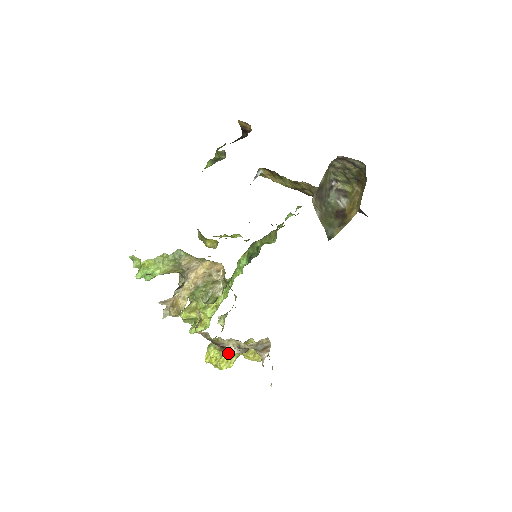
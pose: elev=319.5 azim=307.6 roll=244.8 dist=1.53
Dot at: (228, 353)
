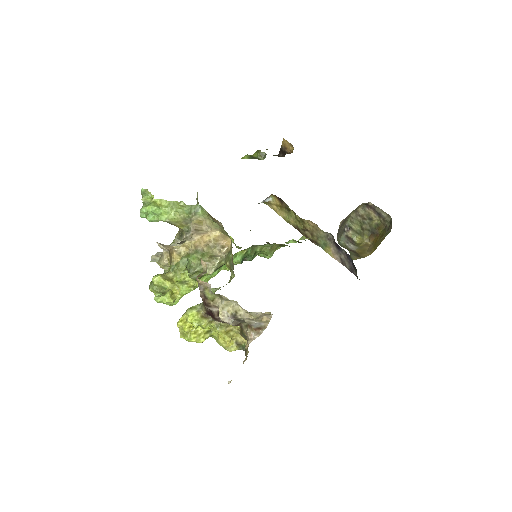
Dot at: (208, 324)
